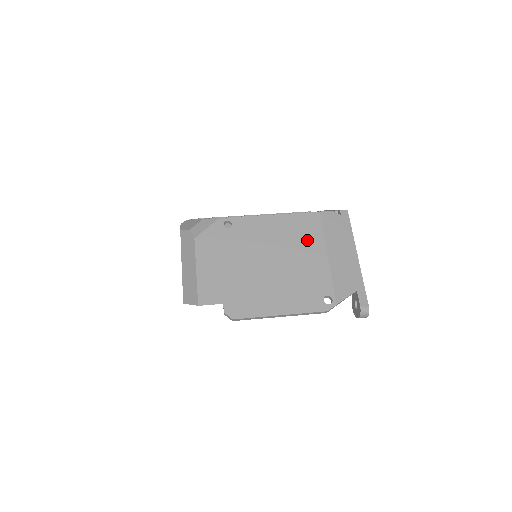
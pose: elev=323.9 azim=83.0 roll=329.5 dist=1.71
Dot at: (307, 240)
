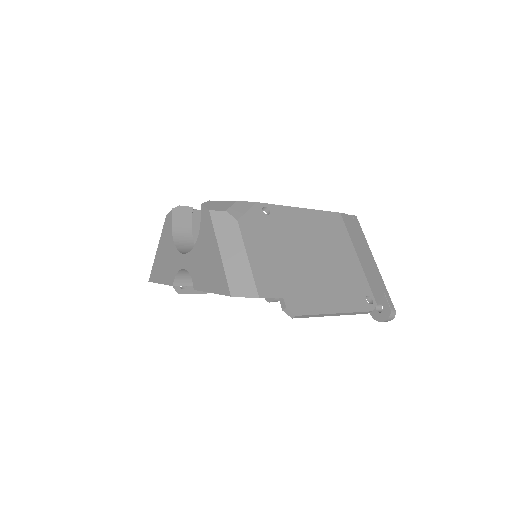
Dot at: (338, 239)
